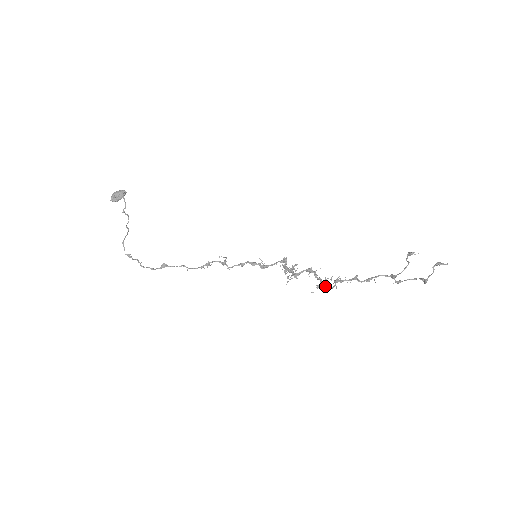
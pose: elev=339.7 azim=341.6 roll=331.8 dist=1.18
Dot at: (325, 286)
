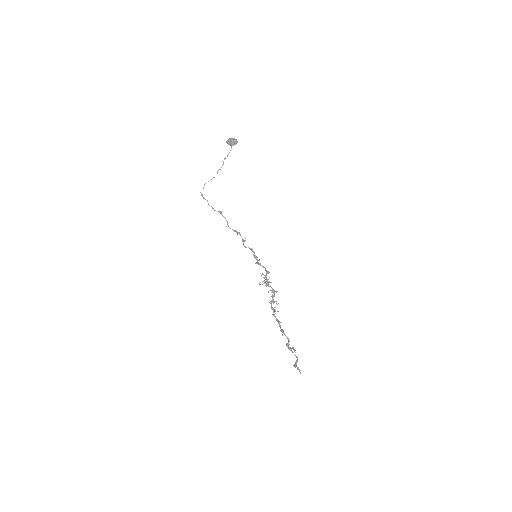
Dot at: (271, 307)
